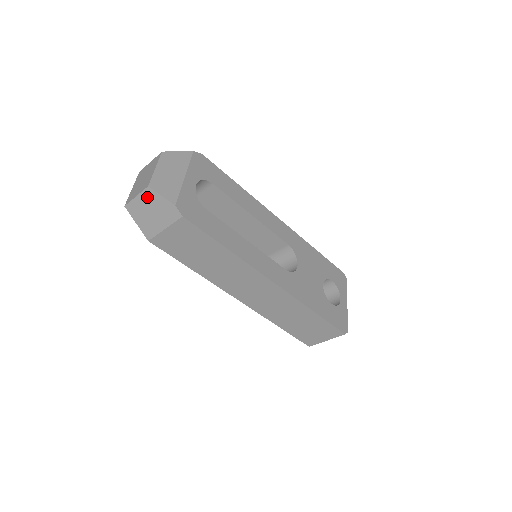
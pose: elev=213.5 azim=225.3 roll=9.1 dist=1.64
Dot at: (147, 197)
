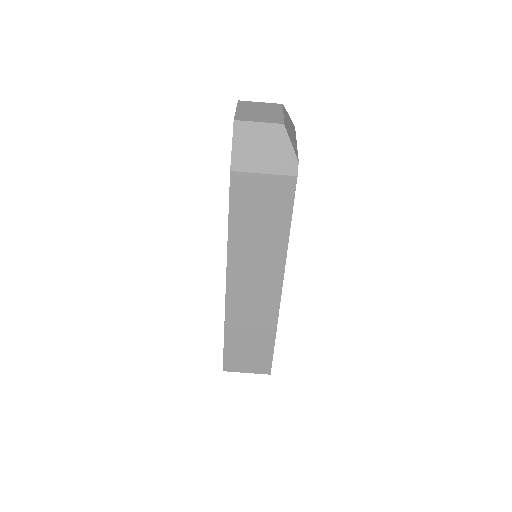
Dot at: (273, 132)
